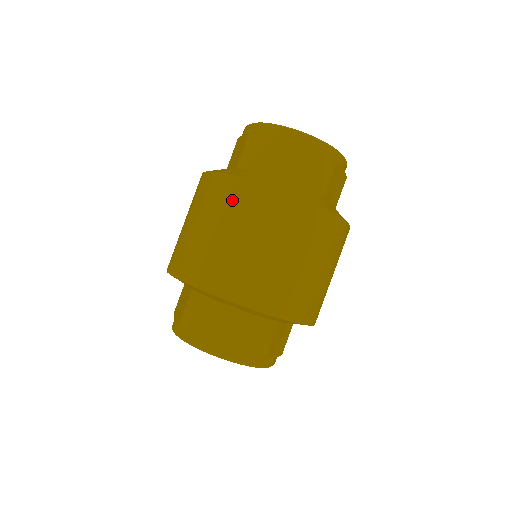
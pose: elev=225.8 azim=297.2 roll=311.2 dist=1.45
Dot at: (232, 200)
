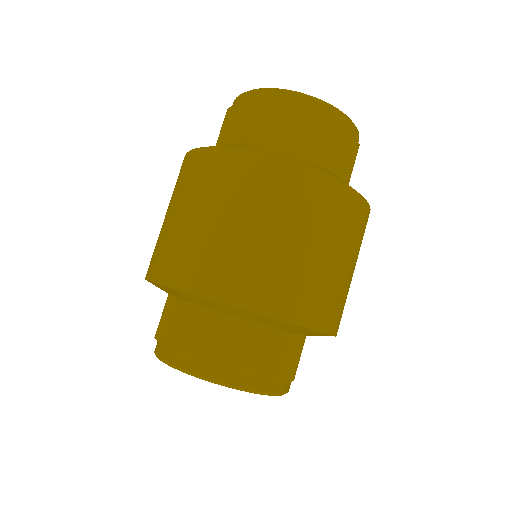
Dot at: (193, 174)
